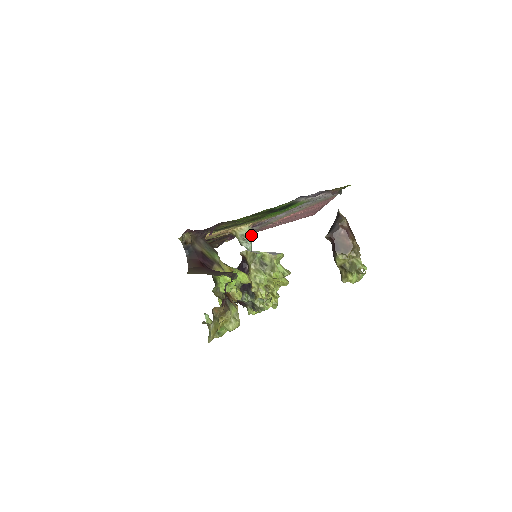
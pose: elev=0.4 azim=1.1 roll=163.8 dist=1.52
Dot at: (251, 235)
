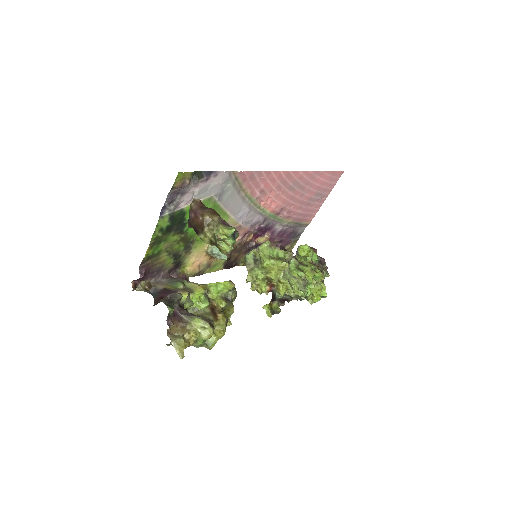
Dot at: (216, 247)
